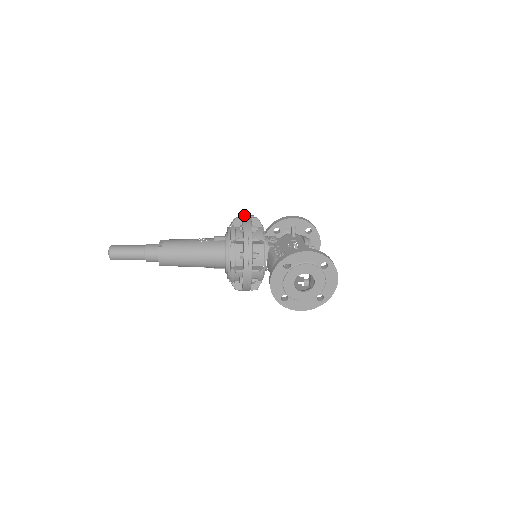
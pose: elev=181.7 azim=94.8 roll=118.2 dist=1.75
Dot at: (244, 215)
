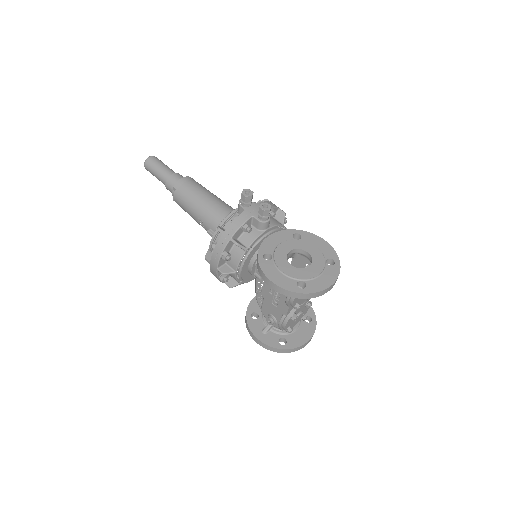
Dot at: (212, 259)
